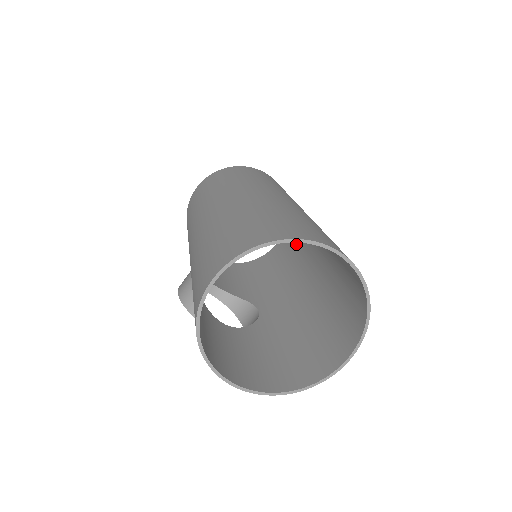
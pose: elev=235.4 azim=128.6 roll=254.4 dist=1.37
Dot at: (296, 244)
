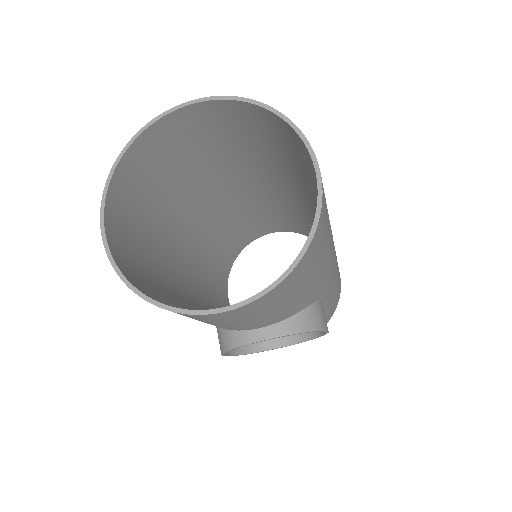
Dot at: occluded
